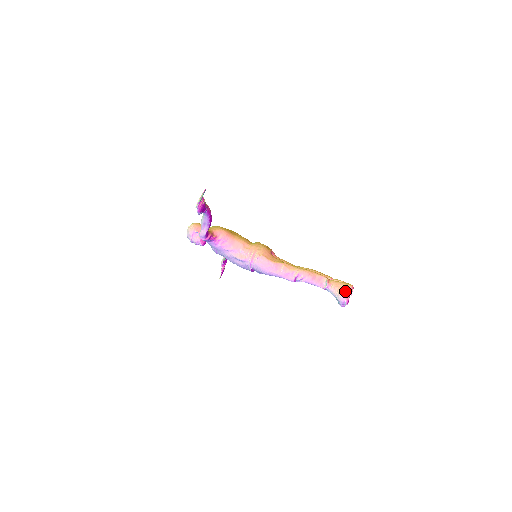
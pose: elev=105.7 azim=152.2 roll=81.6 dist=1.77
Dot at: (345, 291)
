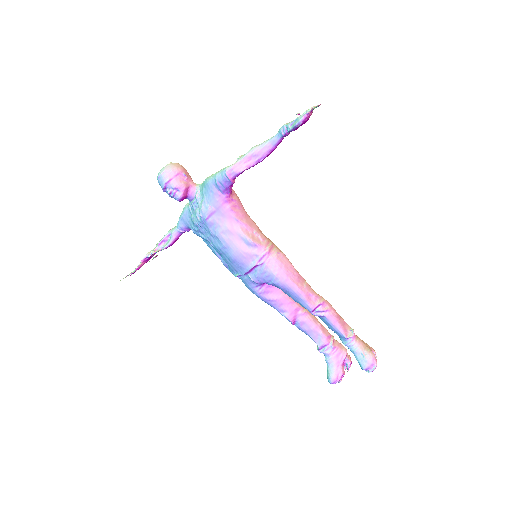
Dot at: (373, 352)
